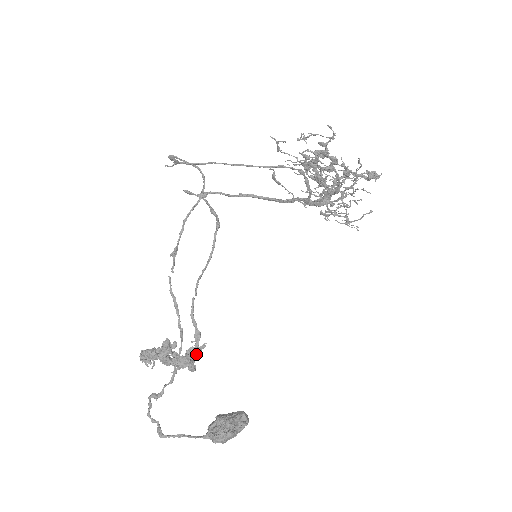
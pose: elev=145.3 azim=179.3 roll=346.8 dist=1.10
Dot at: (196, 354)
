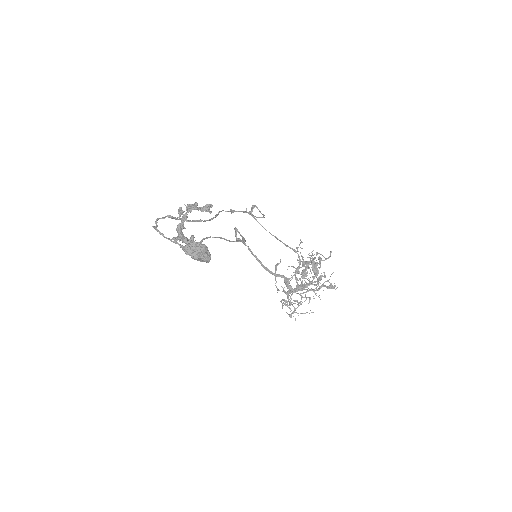
Dot at: occluded
